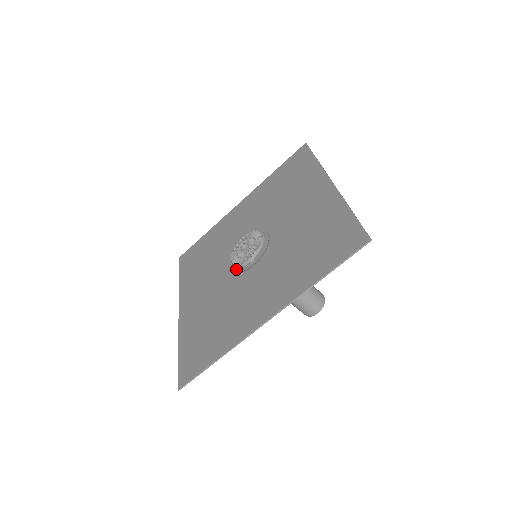
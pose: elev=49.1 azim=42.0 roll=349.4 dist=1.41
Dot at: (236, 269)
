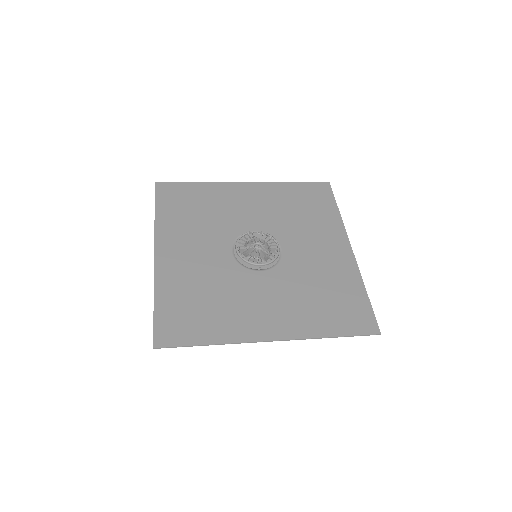
Dot at: (239, 258)
